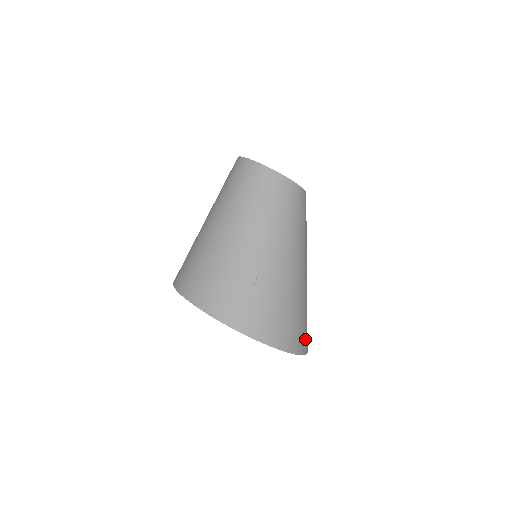
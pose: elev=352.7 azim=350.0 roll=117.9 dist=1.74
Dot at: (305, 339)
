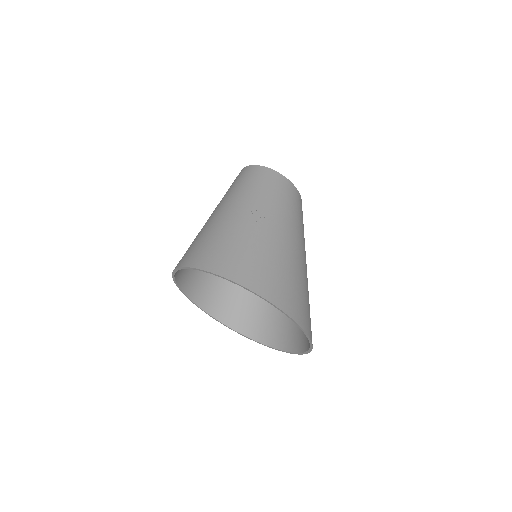
Dot at: (306, 318)
